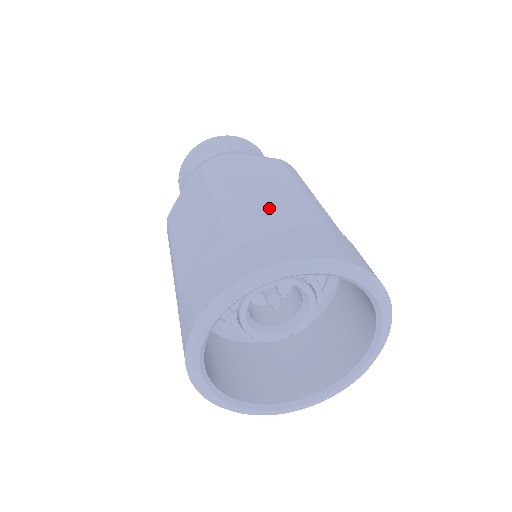
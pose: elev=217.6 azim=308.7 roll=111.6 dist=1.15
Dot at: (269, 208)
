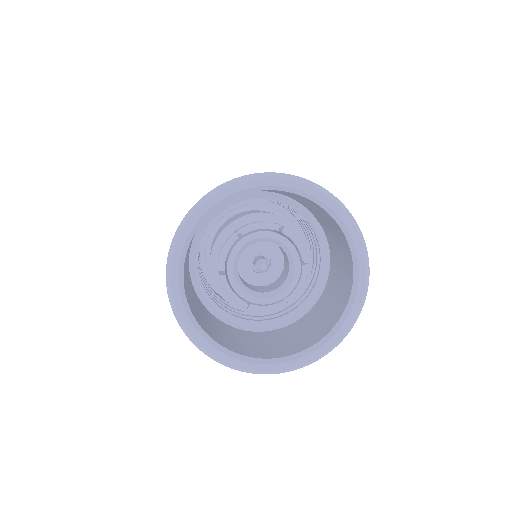
Dot at: occluded
